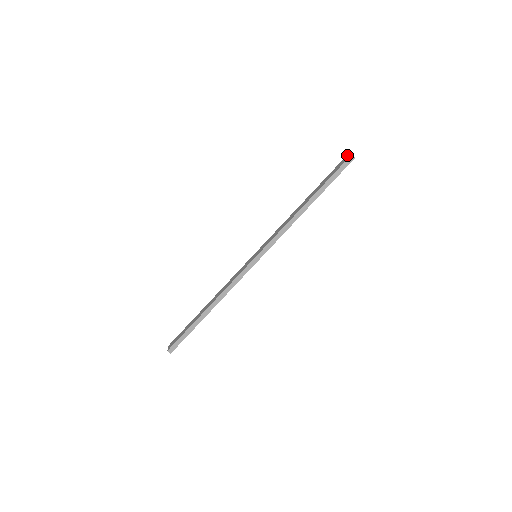
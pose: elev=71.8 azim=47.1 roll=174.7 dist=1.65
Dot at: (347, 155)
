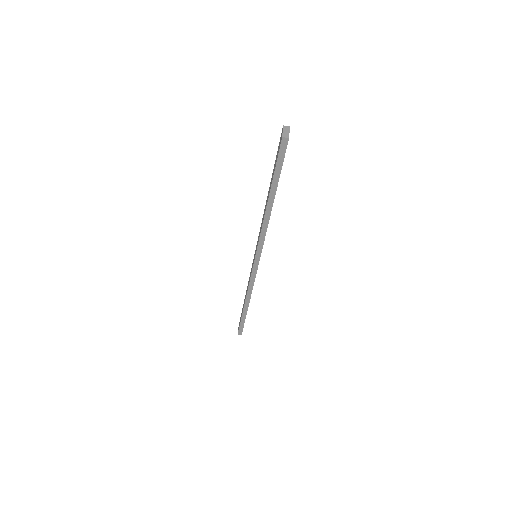
Dot at: occluded
